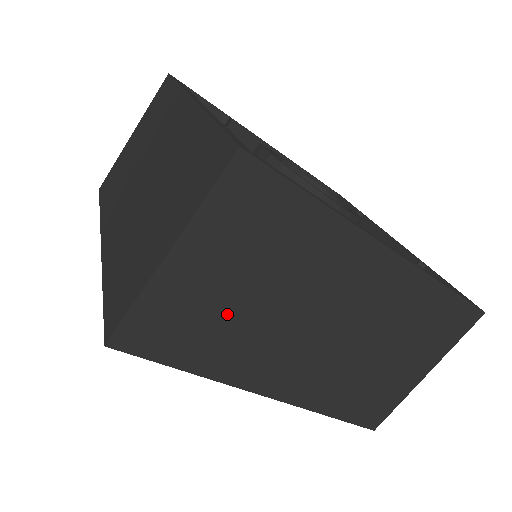
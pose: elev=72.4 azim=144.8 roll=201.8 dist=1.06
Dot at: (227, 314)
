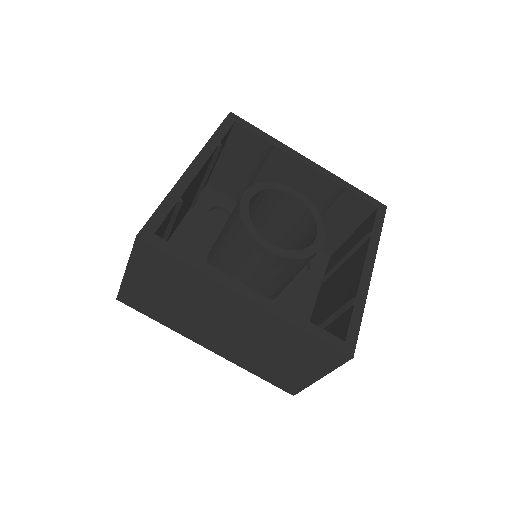
Dot at: (165, 303)
